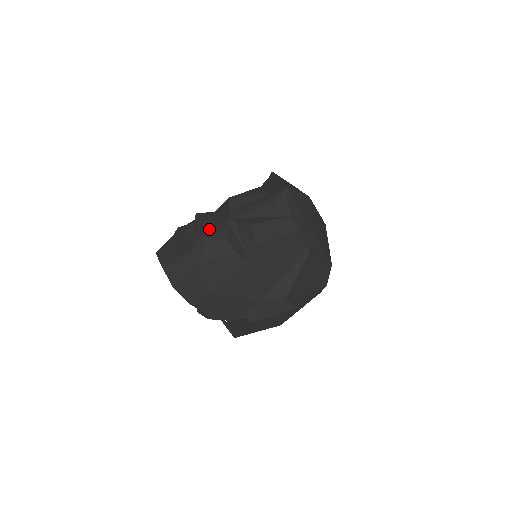
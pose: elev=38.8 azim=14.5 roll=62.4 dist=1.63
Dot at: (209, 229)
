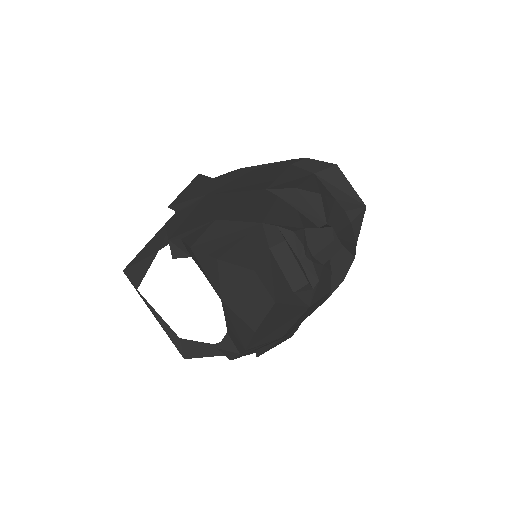
Dot at: occluded
